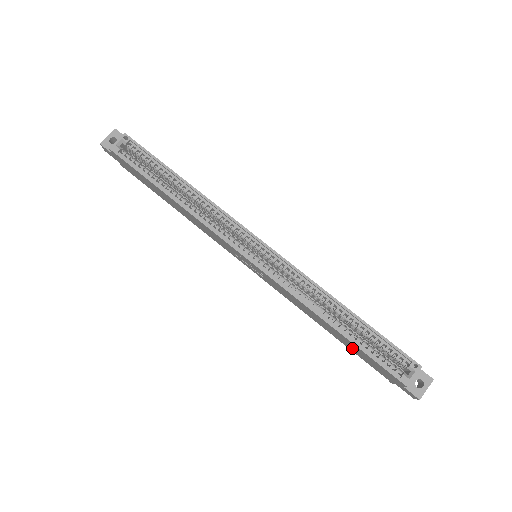
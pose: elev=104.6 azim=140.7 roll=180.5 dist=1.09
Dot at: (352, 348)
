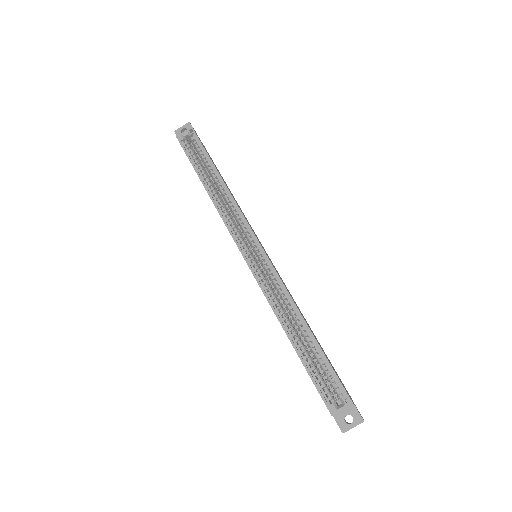
Dot at: occluded
